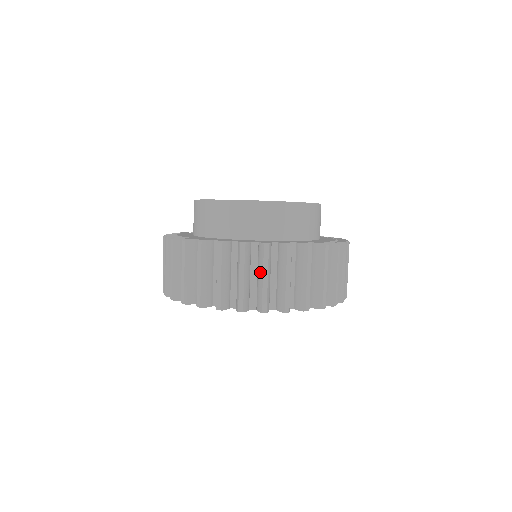
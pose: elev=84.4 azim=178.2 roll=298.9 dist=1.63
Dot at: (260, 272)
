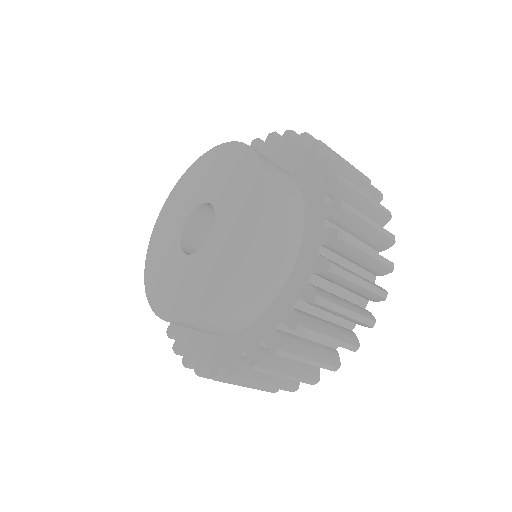
Dot at: occluded
